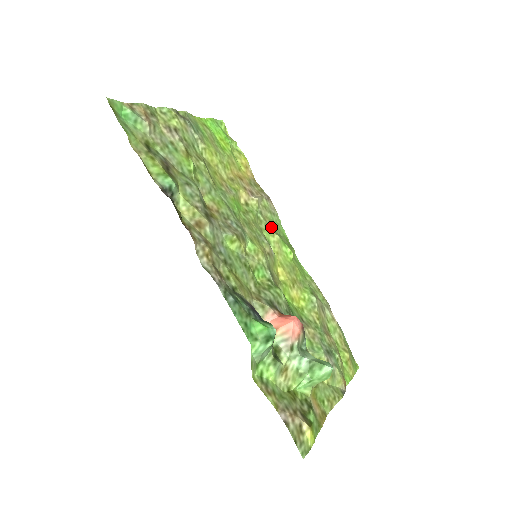
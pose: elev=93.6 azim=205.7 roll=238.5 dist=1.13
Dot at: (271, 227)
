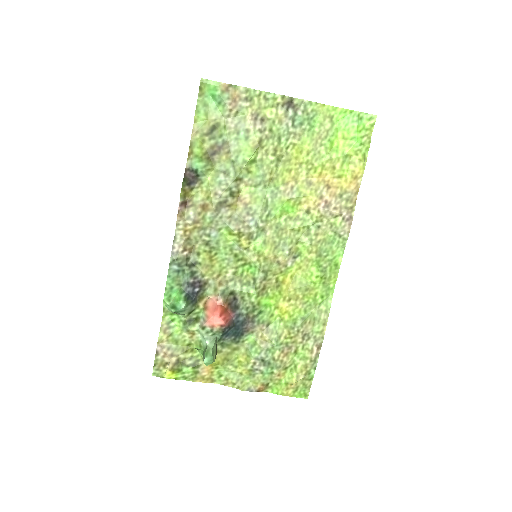
Dot at: (317, 245)
